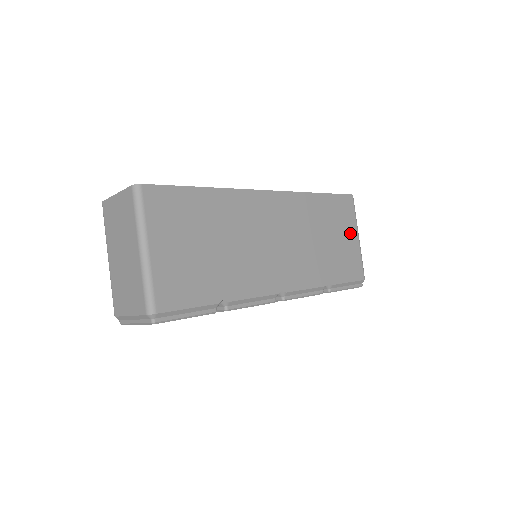
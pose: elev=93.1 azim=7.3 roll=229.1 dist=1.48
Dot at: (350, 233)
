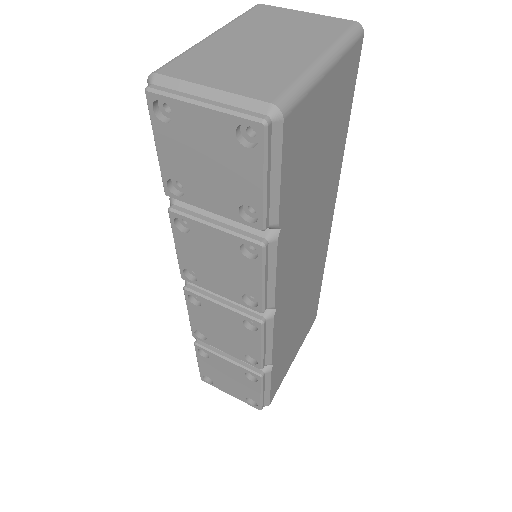
Dot at: (298, 346)
